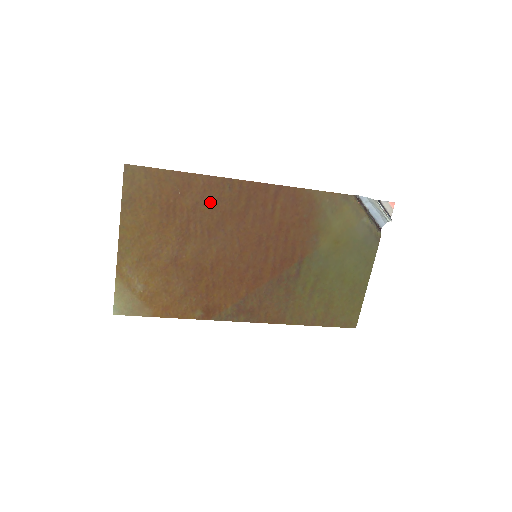
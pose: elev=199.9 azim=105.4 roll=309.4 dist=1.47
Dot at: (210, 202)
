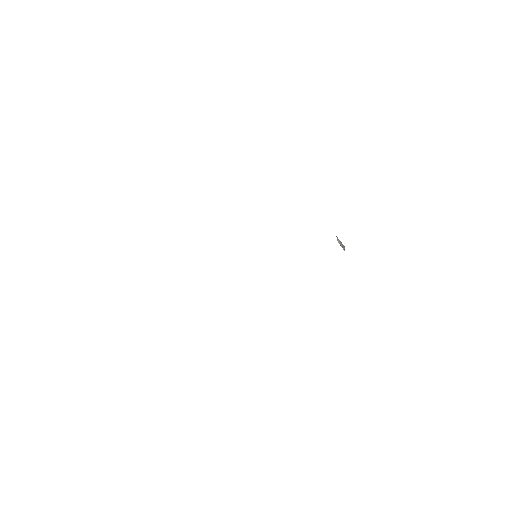
Dot at: occluded
